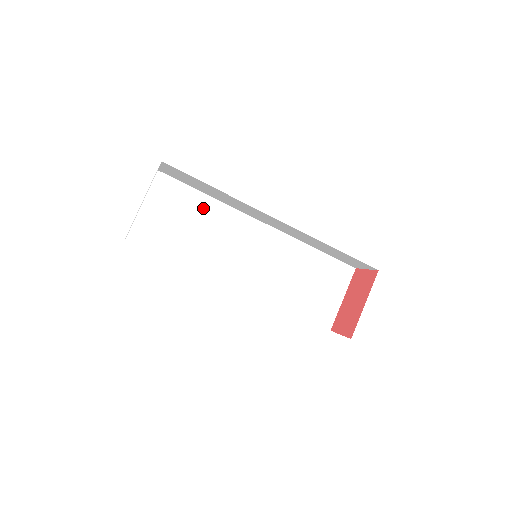
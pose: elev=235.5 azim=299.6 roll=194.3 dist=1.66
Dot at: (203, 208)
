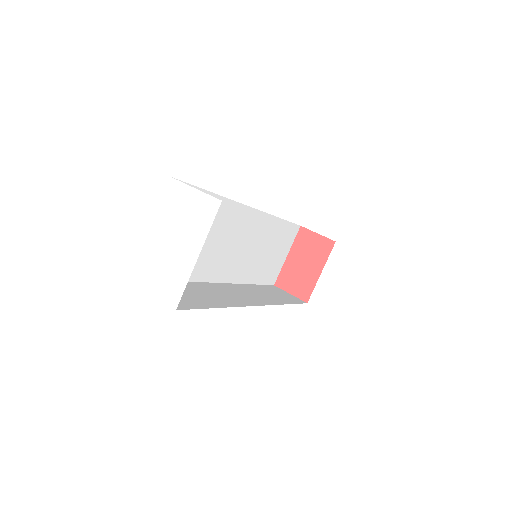
Dot at: occluded
